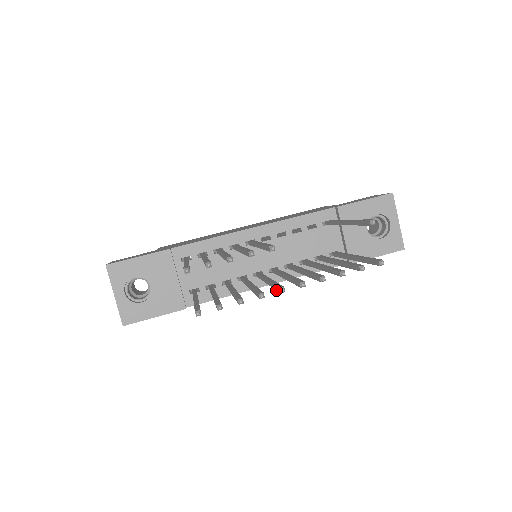
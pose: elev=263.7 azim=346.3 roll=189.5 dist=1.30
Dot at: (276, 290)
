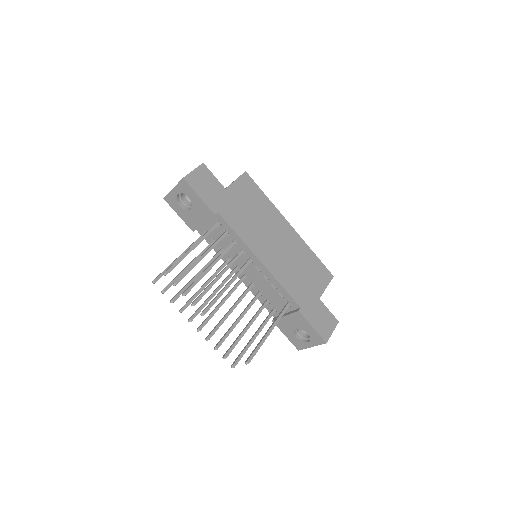
Dot at: (195, 312)
